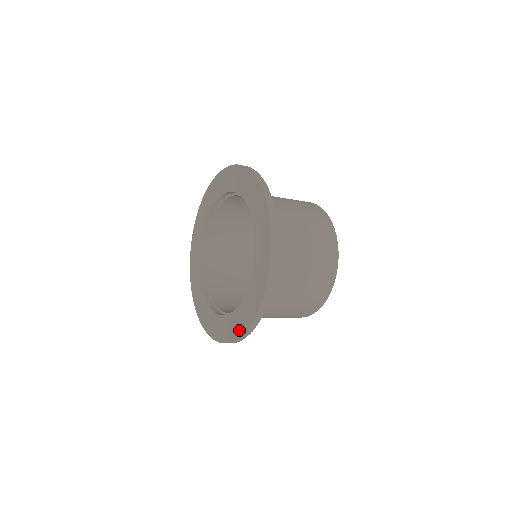
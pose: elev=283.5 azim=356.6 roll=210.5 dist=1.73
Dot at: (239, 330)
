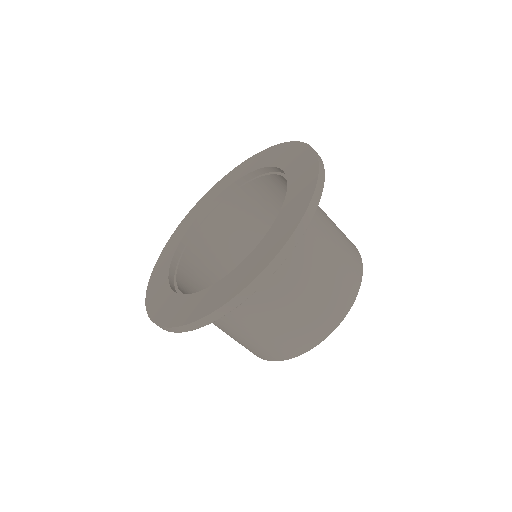
Dot at: (239, 285)
